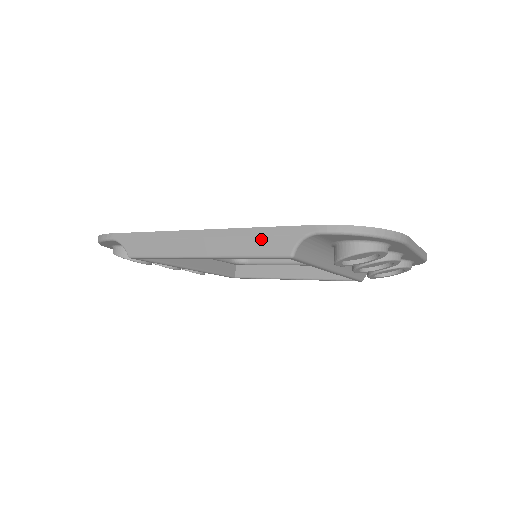
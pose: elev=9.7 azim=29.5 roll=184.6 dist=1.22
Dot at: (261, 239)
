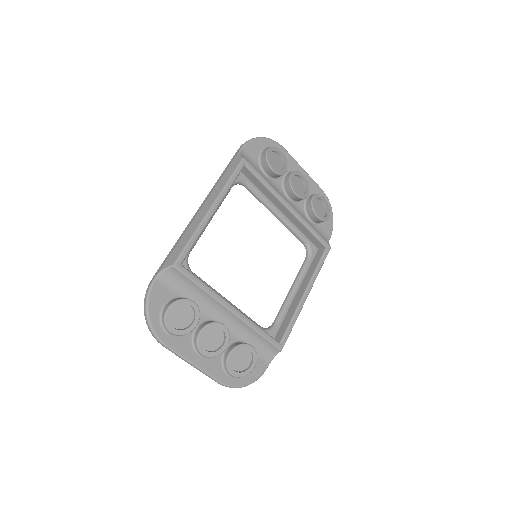
Dot at: (226, 172)
